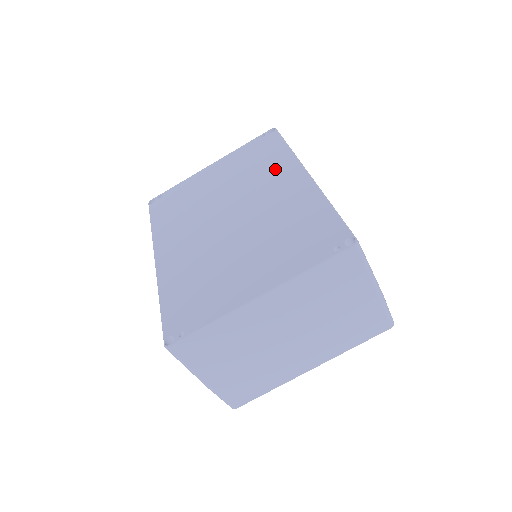
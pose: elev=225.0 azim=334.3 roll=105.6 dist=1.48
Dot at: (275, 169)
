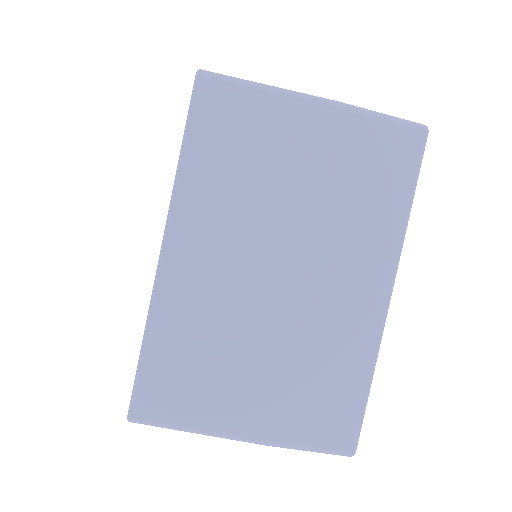
Dot at: occluded
